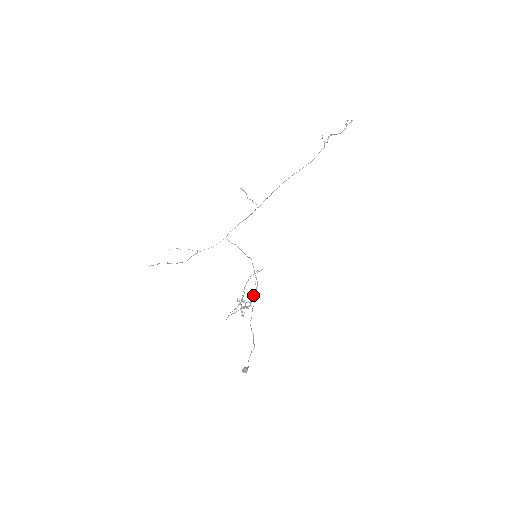
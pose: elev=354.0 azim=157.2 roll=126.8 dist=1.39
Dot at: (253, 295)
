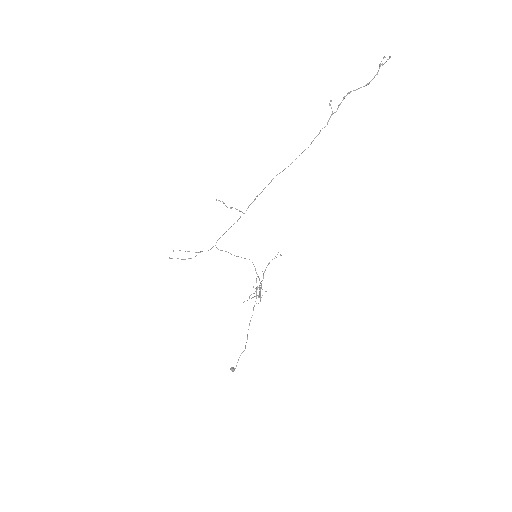
Dot at: (260, 290)
